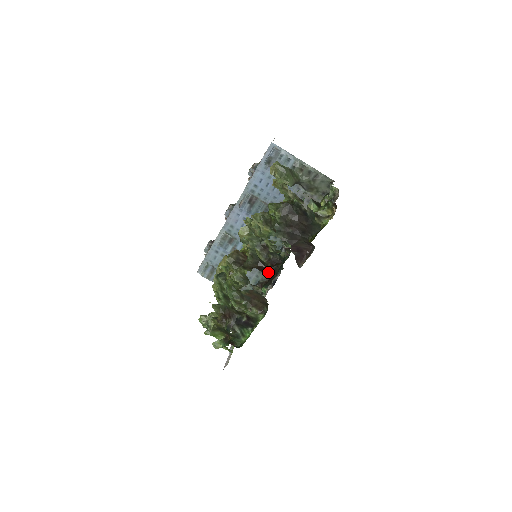
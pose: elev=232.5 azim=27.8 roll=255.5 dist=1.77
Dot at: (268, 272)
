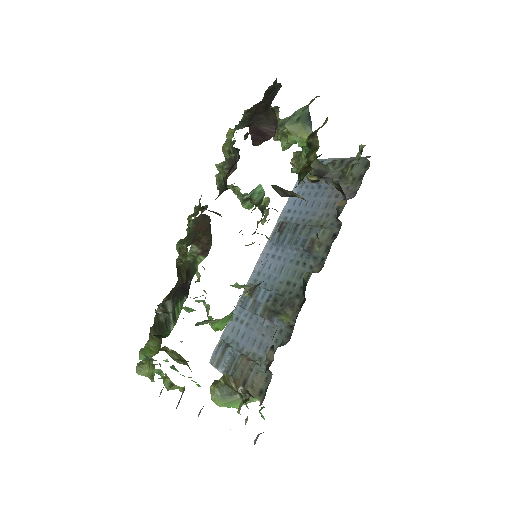
Dot at: (291, 327)
